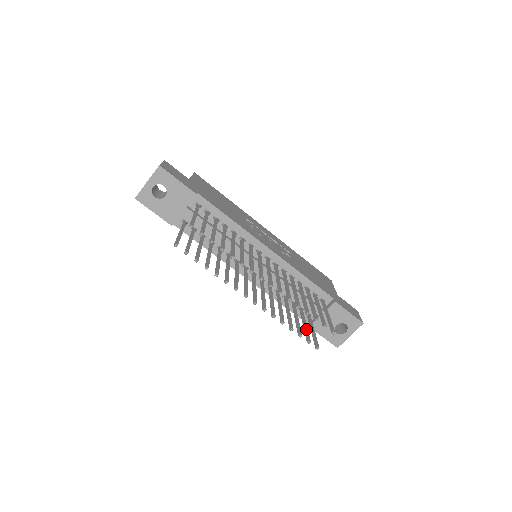
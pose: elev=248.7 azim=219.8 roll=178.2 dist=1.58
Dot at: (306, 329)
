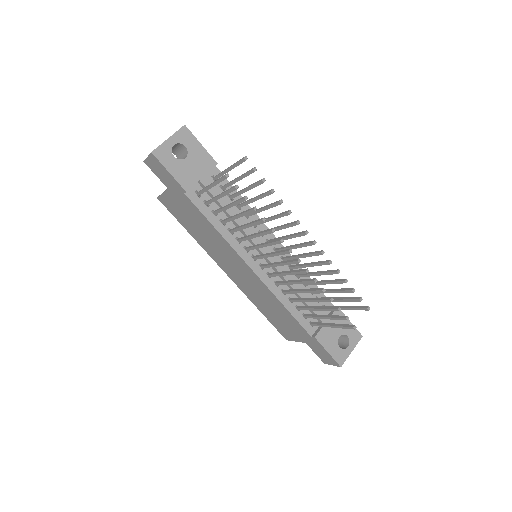
Dot at: (333, 315)
